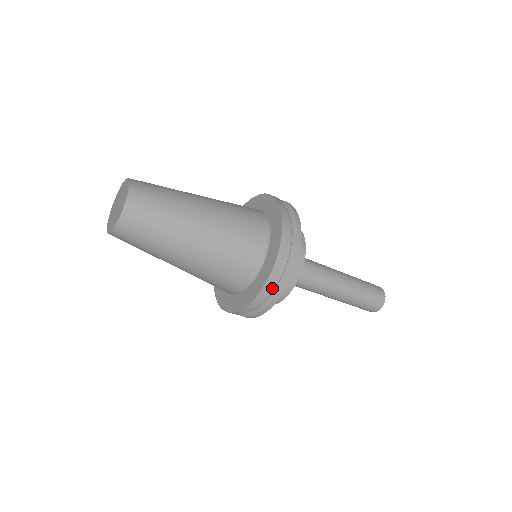
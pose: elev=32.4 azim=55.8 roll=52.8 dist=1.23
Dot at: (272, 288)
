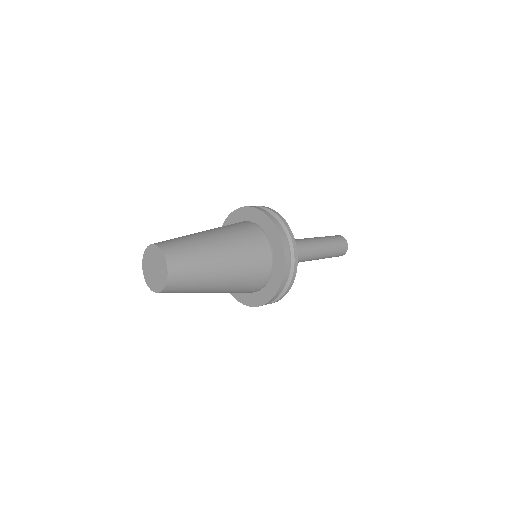
Dot at: occluded
